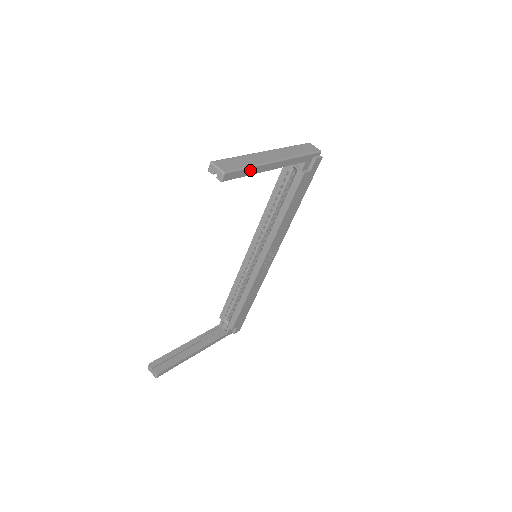
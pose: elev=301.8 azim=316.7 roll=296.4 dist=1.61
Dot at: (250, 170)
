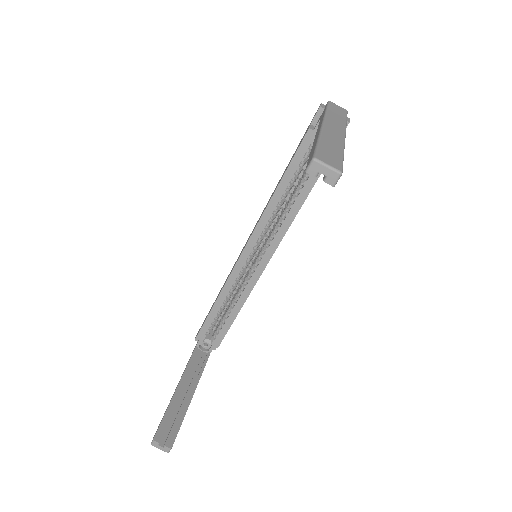
Dot at: occluded
